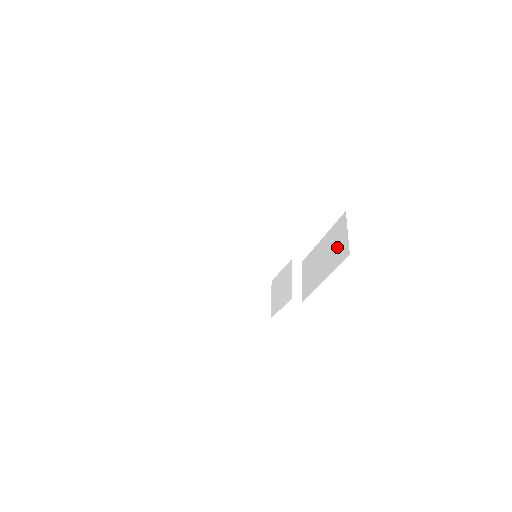
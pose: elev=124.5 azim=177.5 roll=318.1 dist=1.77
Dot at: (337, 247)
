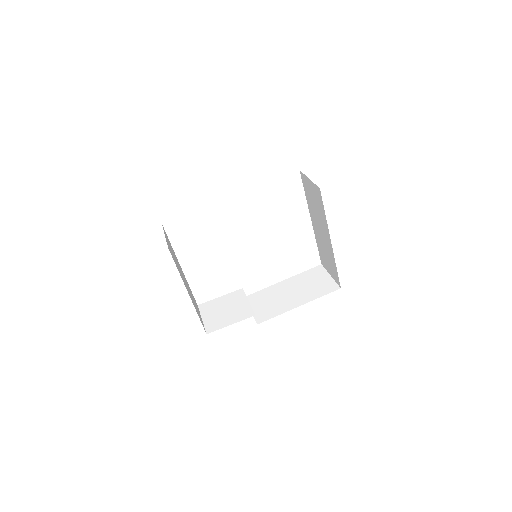
Dot at: (316, 284)
